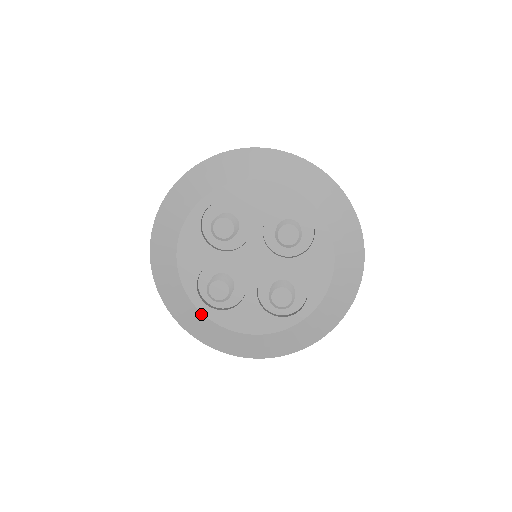
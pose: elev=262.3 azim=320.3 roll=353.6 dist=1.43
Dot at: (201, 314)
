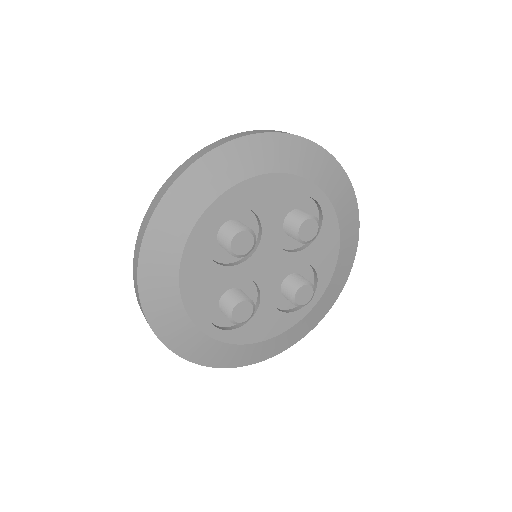
Dot at: (215, 341)
